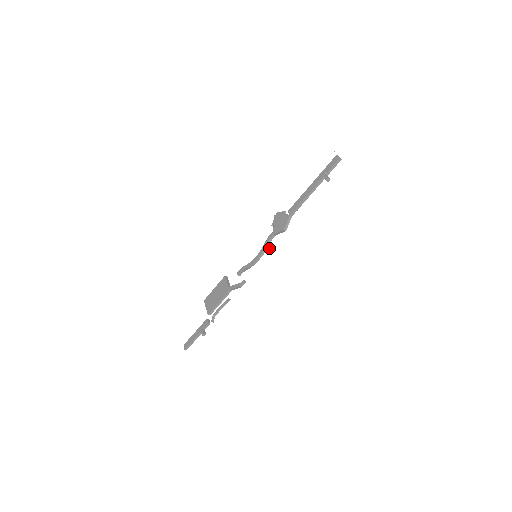
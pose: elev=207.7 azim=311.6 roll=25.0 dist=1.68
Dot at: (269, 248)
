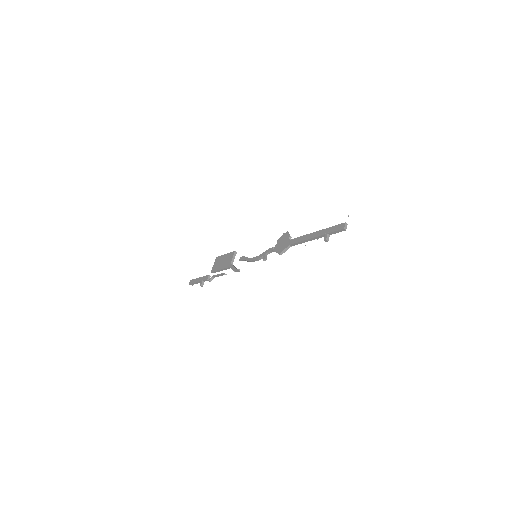
Dot at: (264, 259)
